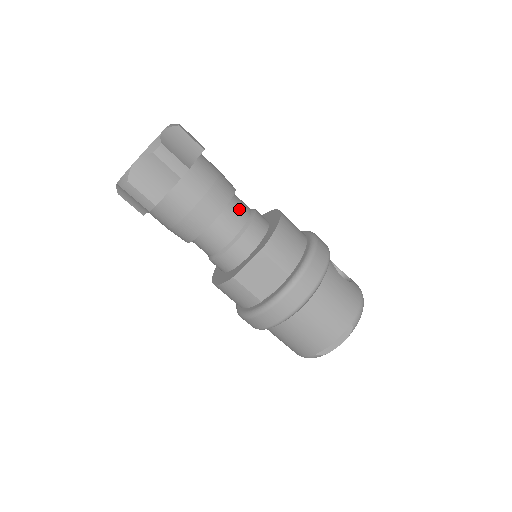
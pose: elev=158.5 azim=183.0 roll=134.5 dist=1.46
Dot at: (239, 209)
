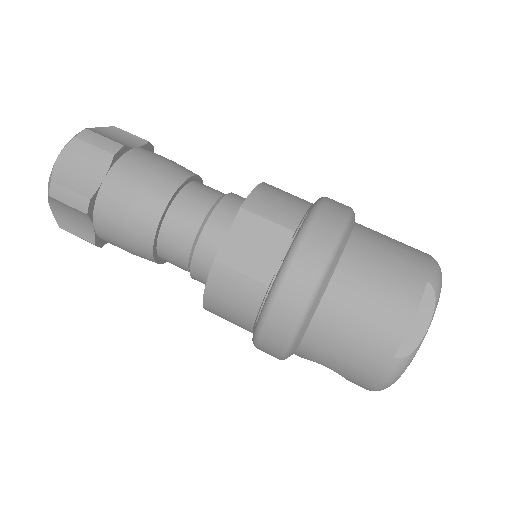
Dot at: (207, 188)
